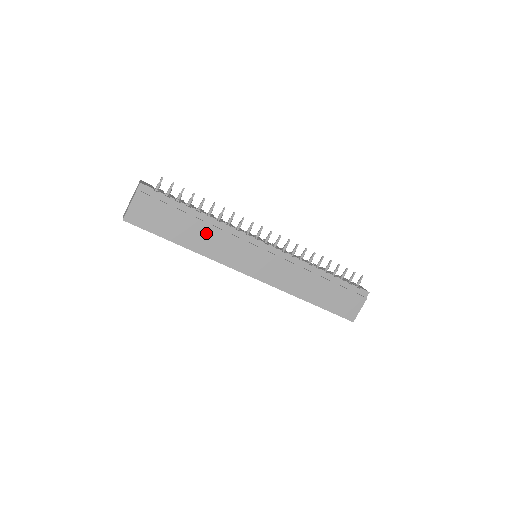
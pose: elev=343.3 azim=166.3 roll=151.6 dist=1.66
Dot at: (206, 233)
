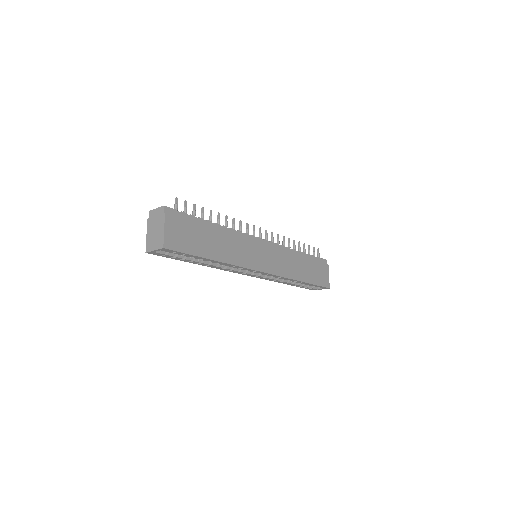
Dot at: (225, 241)
